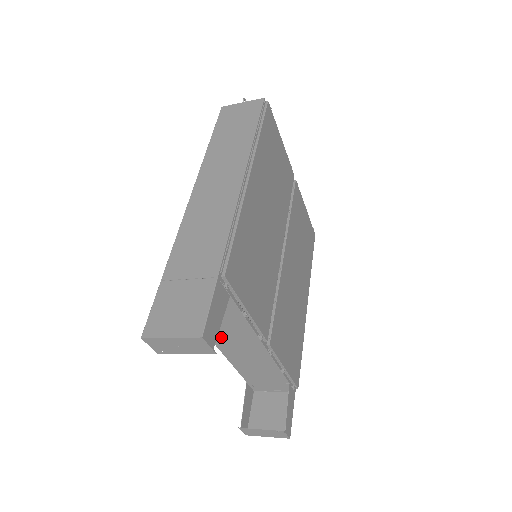
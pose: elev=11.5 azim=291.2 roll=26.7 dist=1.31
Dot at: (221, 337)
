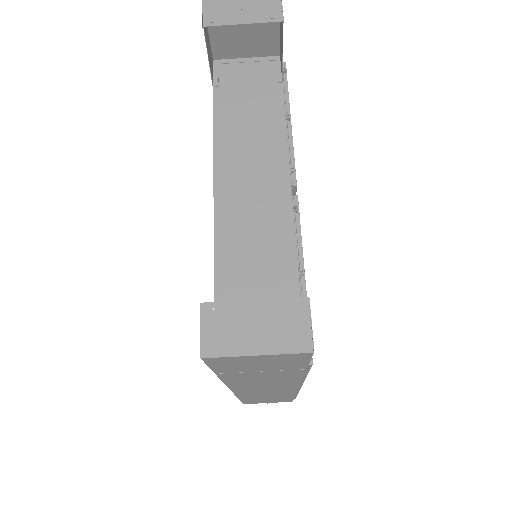
Dot at: (233, 168)
